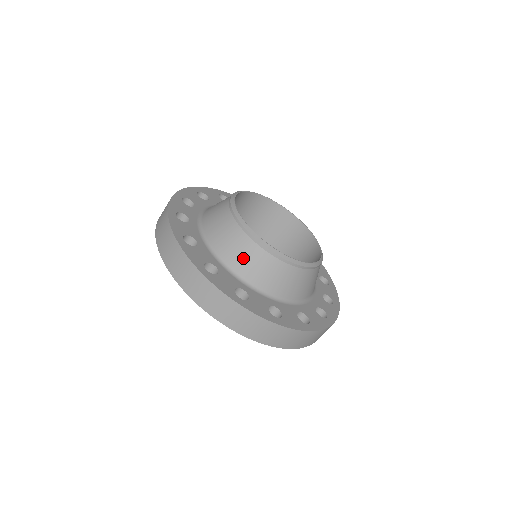
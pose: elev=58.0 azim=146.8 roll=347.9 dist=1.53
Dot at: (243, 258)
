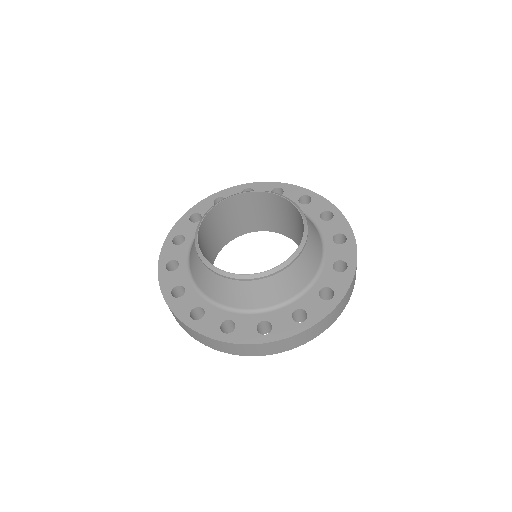
Dot at: (201, 278)
